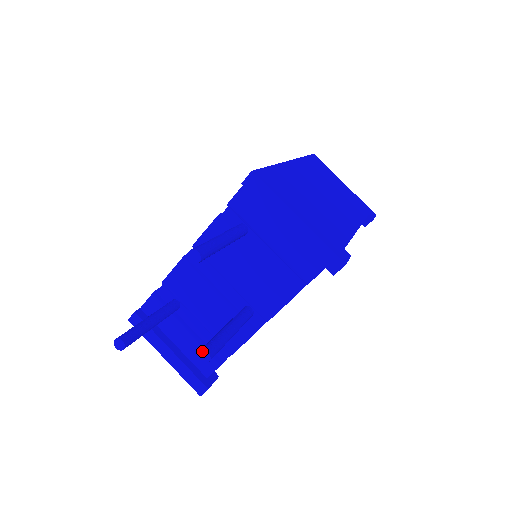
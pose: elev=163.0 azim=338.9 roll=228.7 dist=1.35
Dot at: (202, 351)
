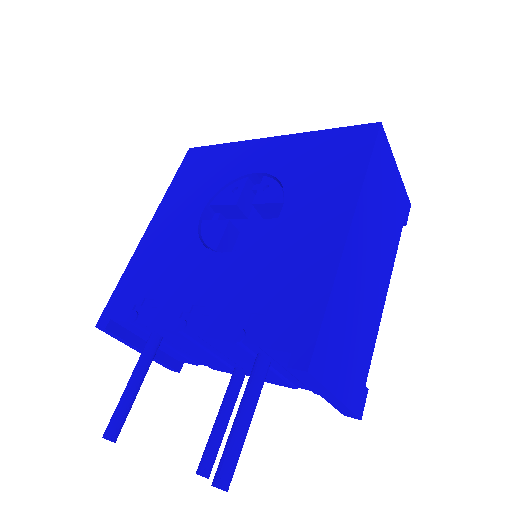
Dot at: occluded
